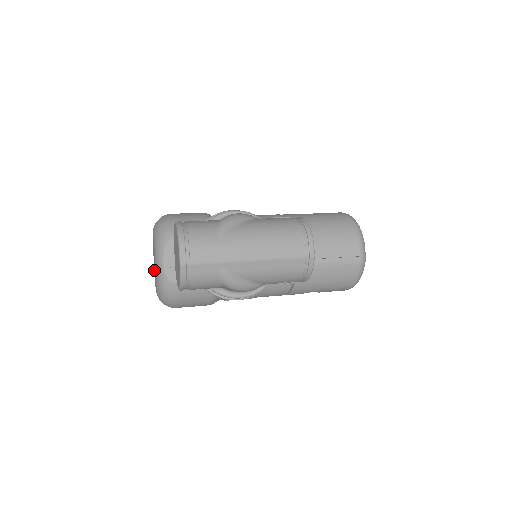
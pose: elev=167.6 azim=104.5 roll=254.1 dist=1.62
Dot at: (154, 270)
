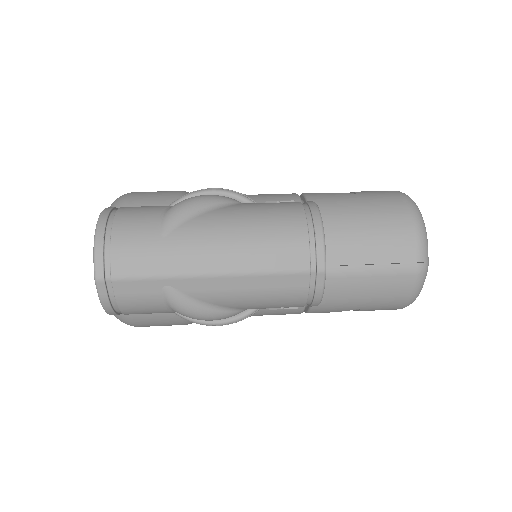
Dot at: occluded
